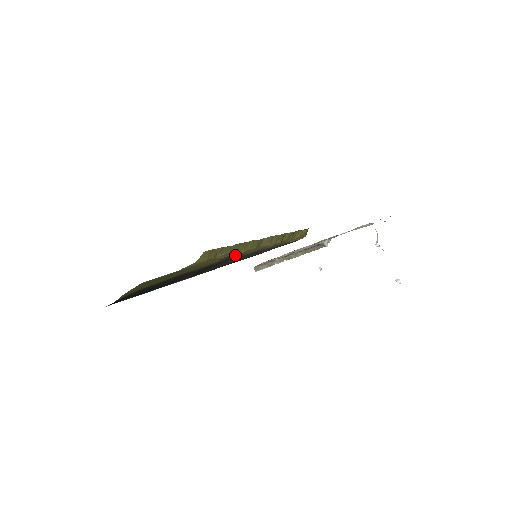
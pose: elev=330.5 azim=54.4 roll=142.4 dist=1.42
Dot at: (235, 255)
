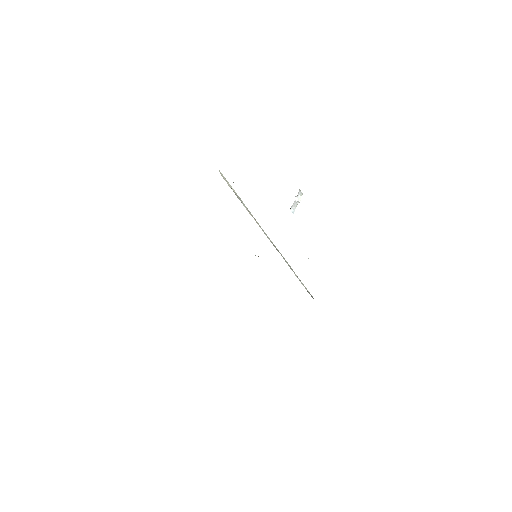
Dot at: occluded
